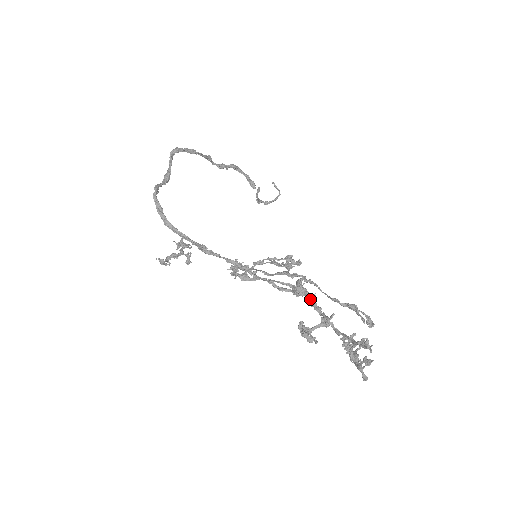
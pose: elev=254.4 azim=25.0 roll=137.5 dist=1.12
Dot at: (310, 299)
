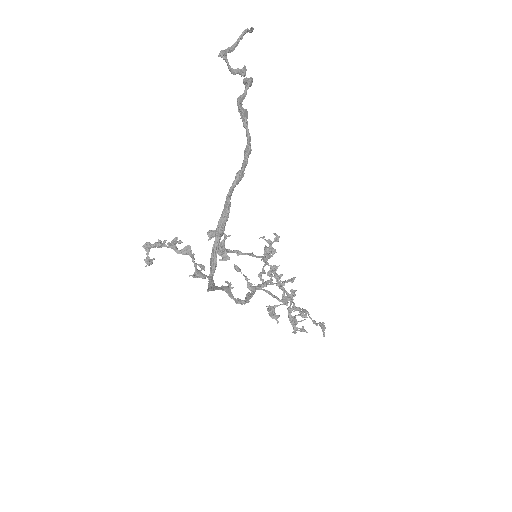
Dot at: (277, 276)
